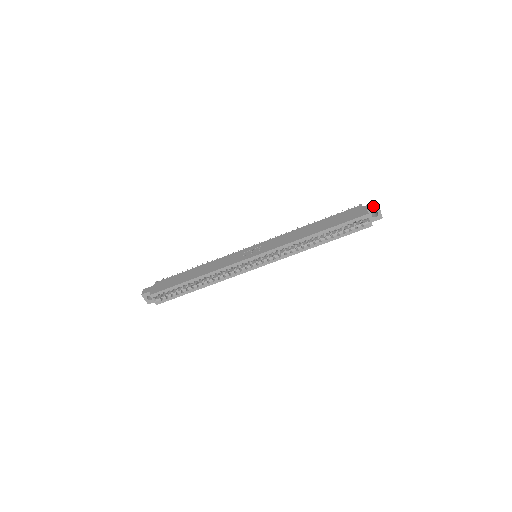
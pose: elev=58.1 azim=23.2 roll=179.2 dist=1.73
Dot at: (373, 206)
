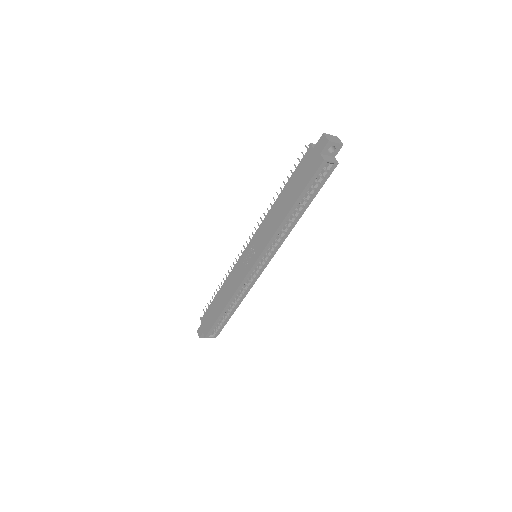
Dot at: (323, 144)
